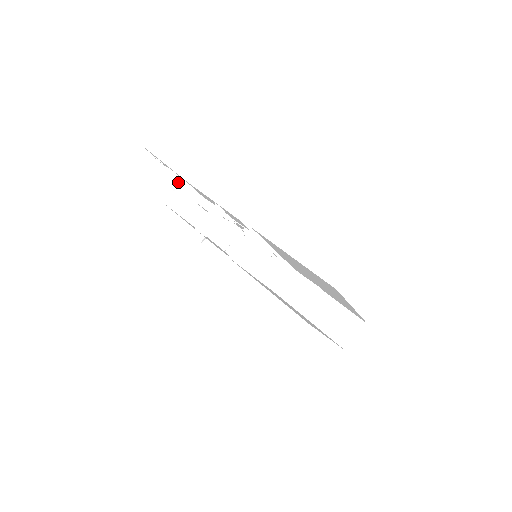
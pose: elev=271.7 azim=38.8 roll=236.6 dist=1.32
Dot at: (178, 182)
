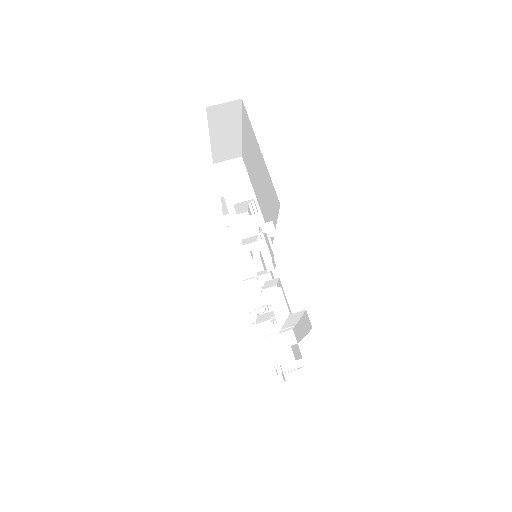
Dot at: occluded
